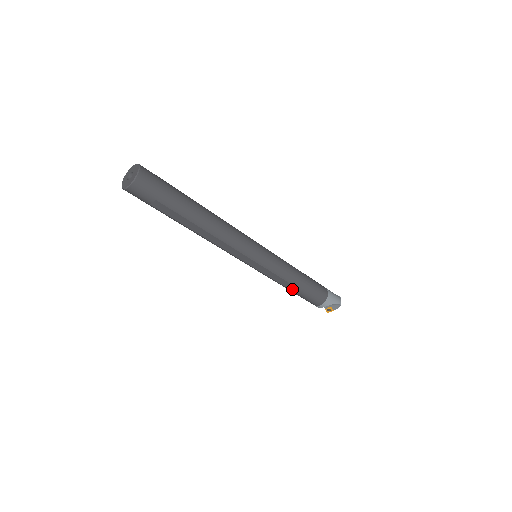
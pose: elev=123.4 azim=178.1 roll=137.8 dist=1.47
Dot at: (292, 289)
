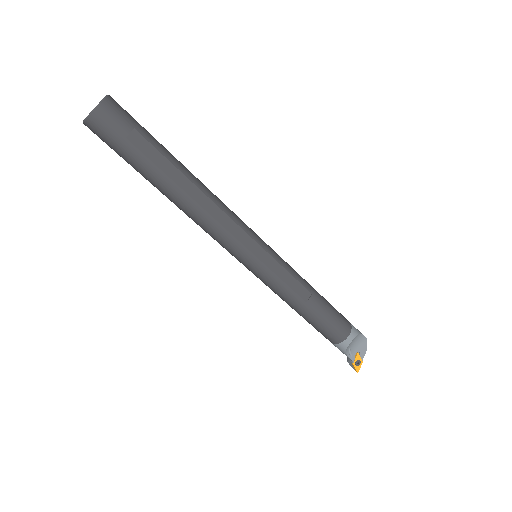
Dot at: (312, 303)
